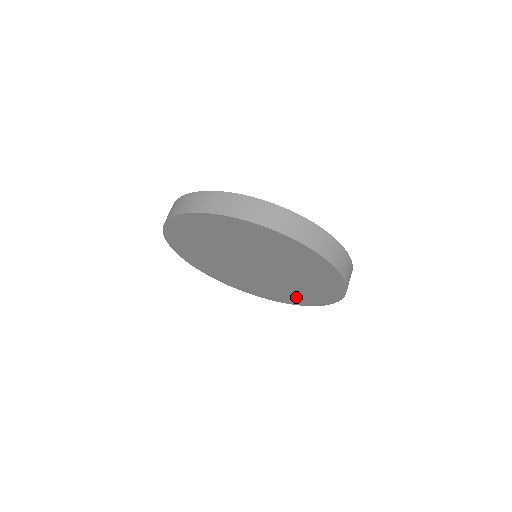
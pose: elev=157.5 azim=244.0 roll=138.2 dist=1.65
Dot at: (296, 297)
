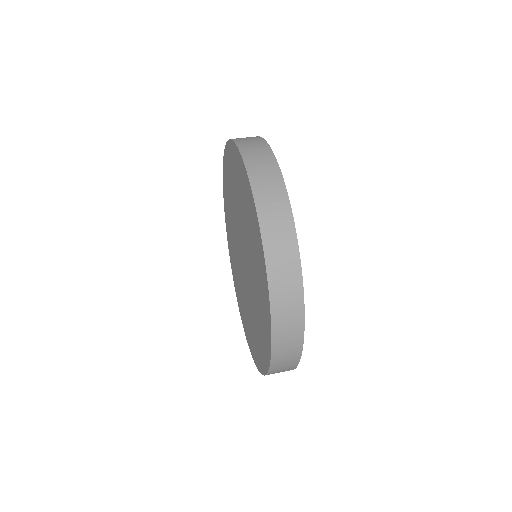
Dot at: occluded
